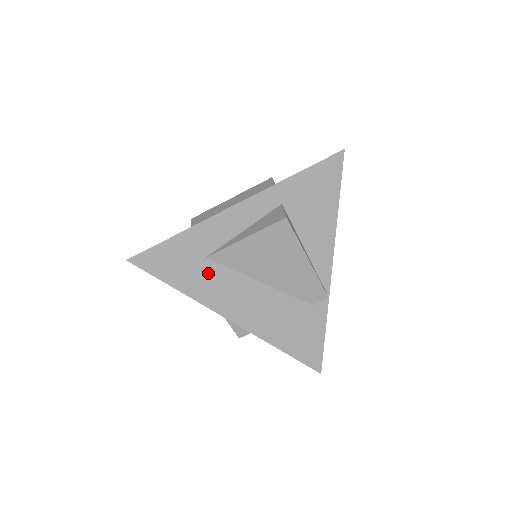
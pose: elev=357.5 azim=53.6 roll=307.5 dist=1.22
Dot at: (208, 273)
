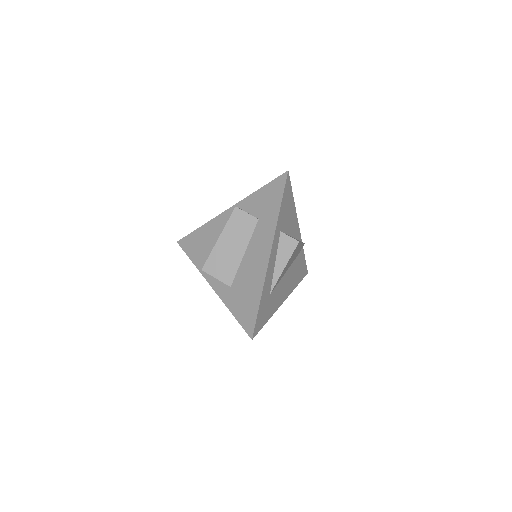
Dot at: (272, 298)
